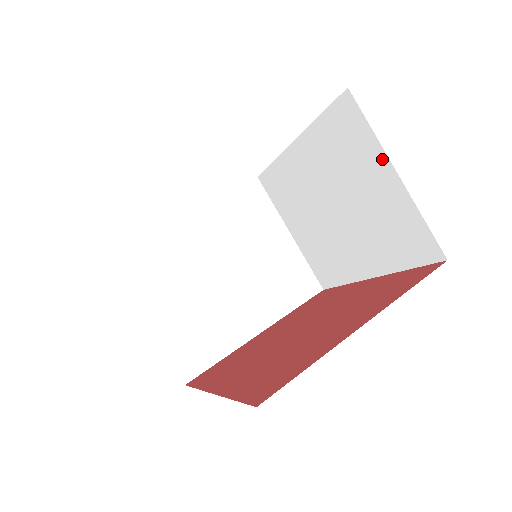
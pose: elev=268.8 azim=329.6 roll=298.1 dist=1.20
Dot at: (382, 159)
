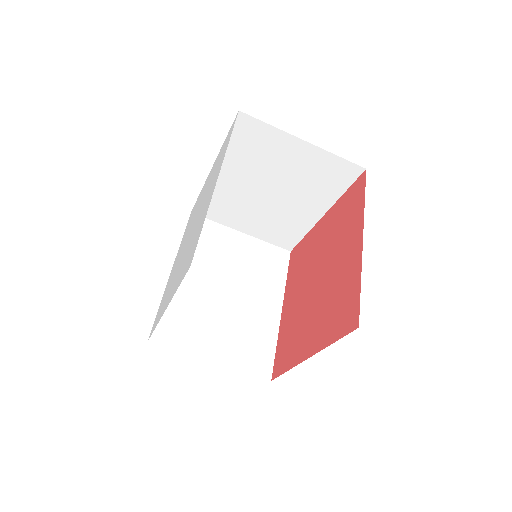
Dot at: occluded
